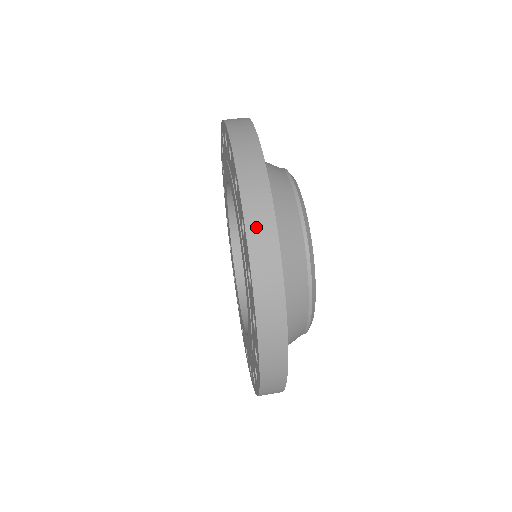
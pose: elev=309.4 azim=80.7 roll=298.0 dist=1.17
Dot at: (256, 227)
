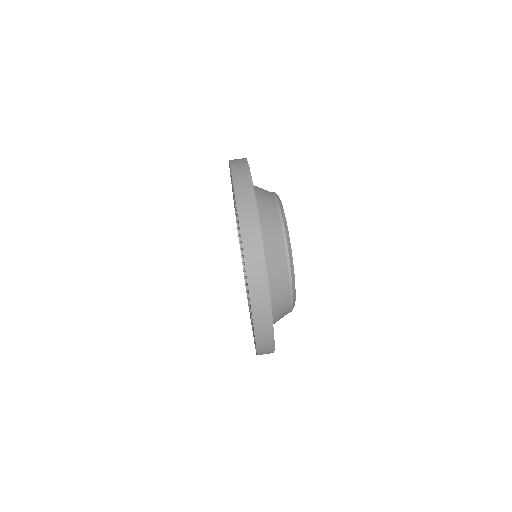
Dot at: (263, 350)
